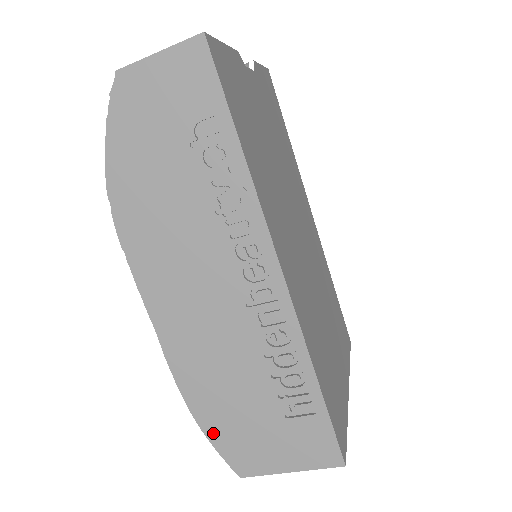
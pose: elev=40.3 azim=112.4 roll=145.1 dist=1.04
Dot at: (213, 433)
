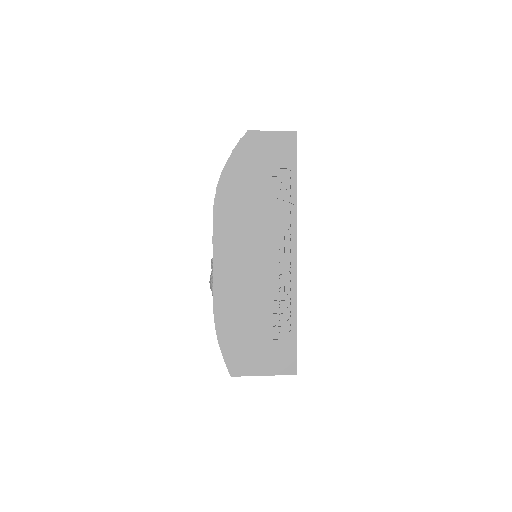
Dot at: (225, 343)
